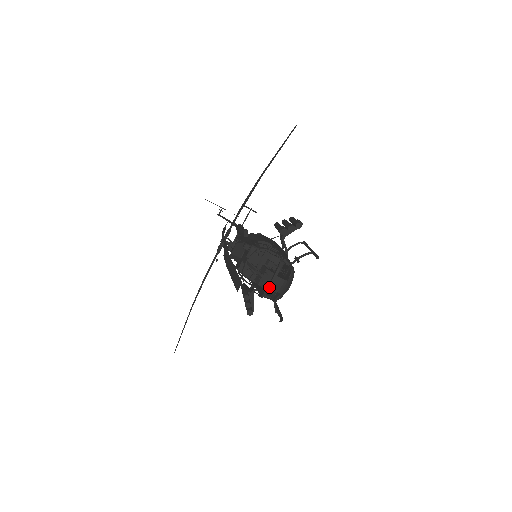
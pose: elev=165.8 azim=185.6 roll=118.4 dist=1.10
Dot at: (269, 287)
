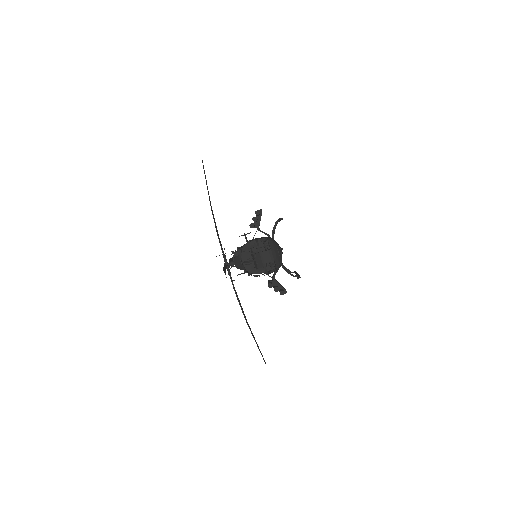
Dot at: (263, 263)
